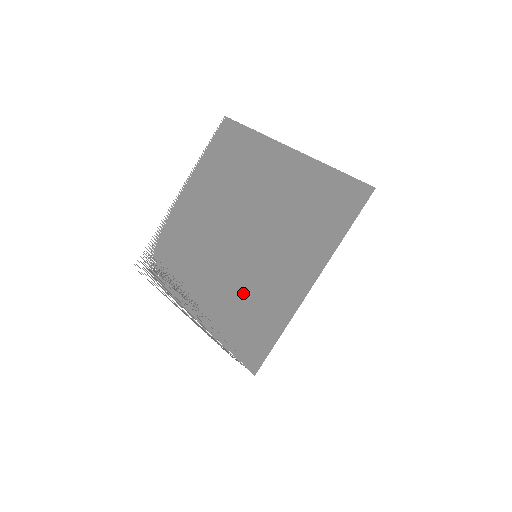
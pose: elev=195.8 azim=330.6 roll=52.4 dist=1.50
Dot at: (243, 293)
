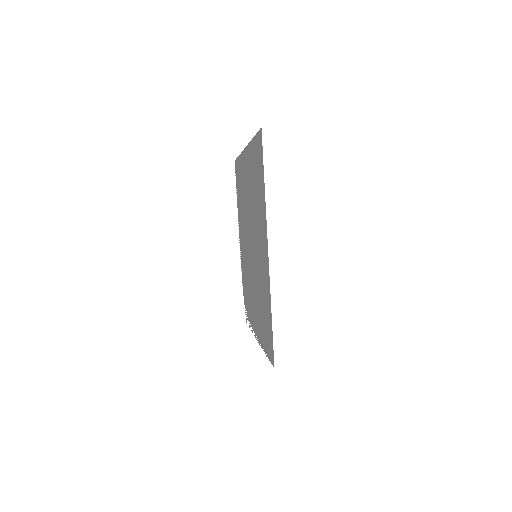
Dot at: (259, 295)
